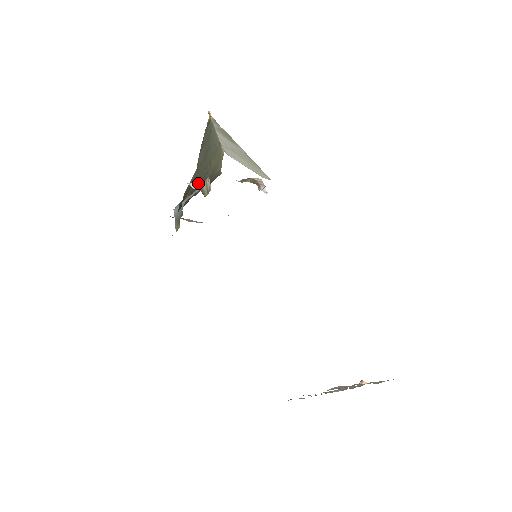
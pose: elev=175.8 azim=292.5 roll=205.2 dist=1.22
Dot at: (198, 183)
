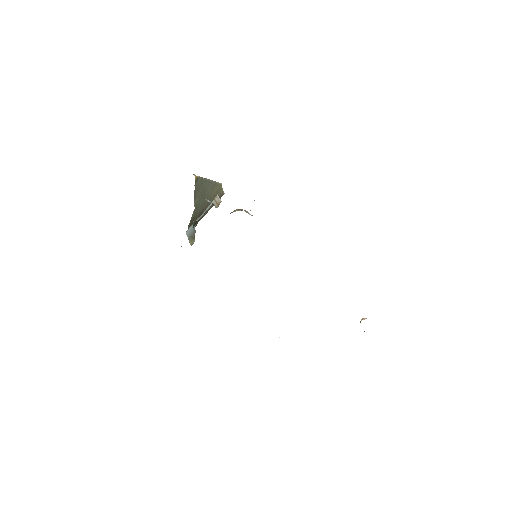
Dot at: (202, 210)
